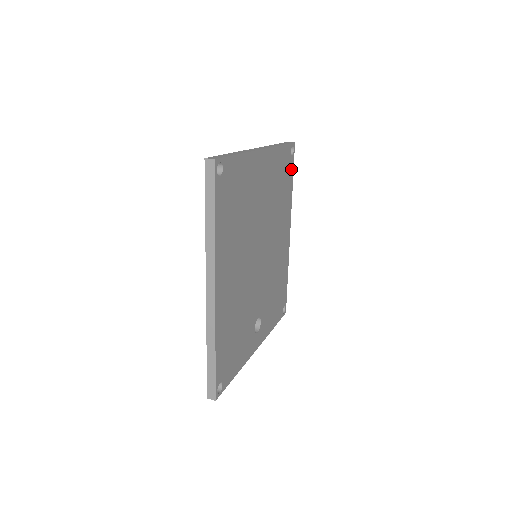
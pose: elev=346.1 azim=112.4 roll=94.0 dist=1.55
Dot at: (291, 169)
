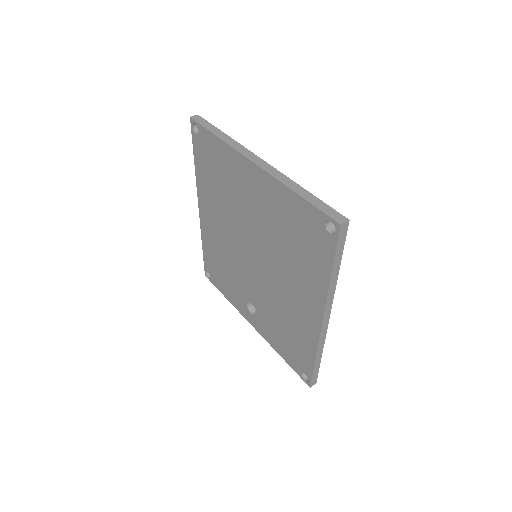
Dot at: occluded
